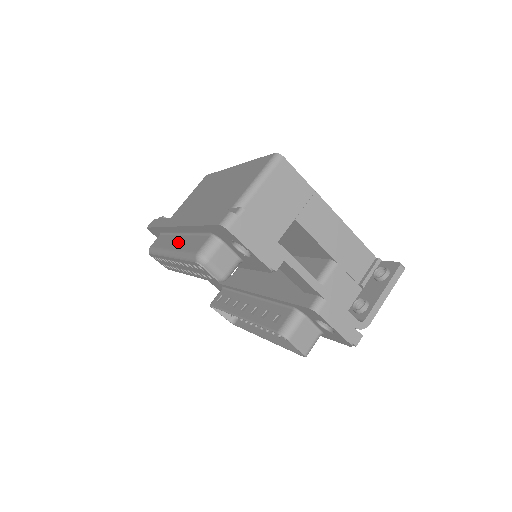
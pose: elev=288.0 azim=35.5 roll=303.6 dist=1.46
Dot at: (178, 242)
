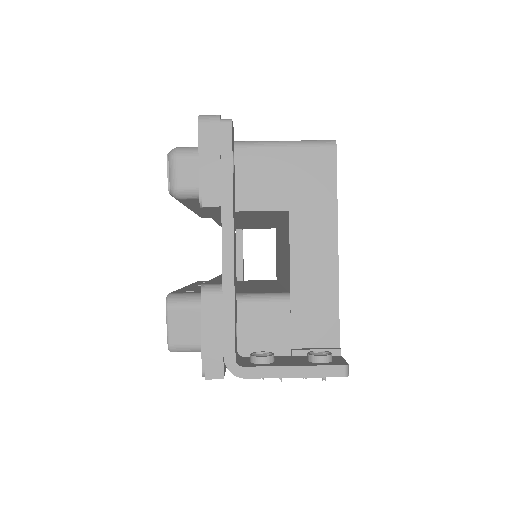
Dot at: occluded
